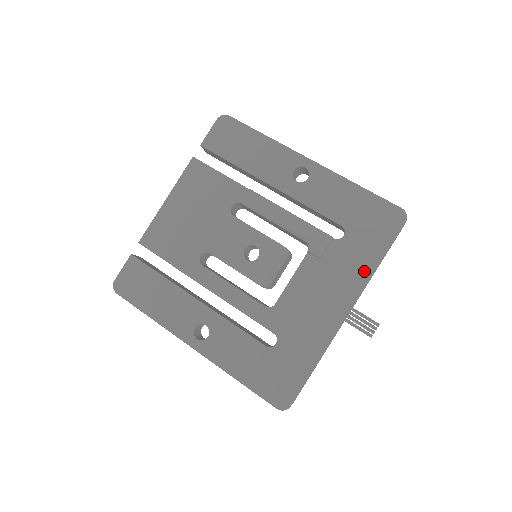
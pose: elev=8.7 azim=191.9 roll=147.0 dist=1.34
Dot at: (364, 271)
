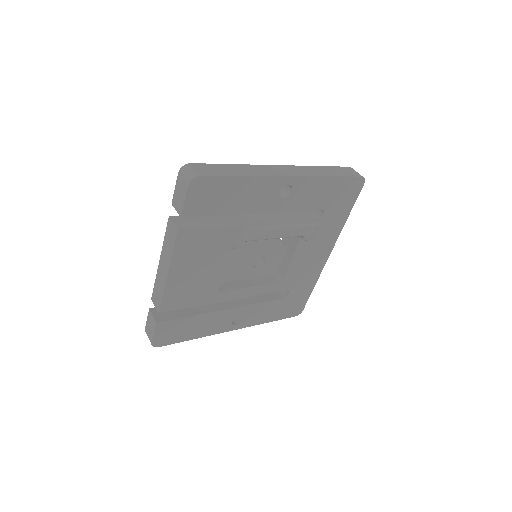
Dot at: (339, 227)
